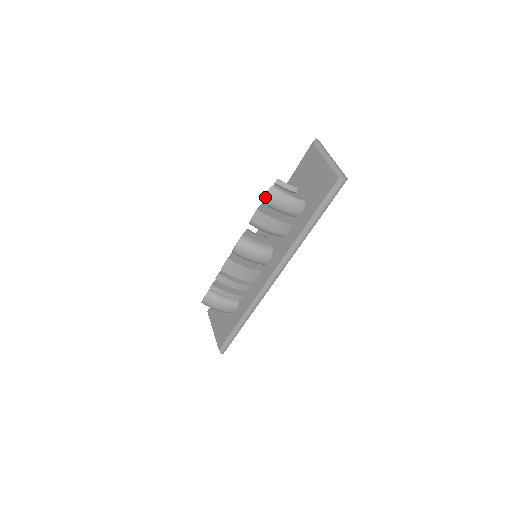
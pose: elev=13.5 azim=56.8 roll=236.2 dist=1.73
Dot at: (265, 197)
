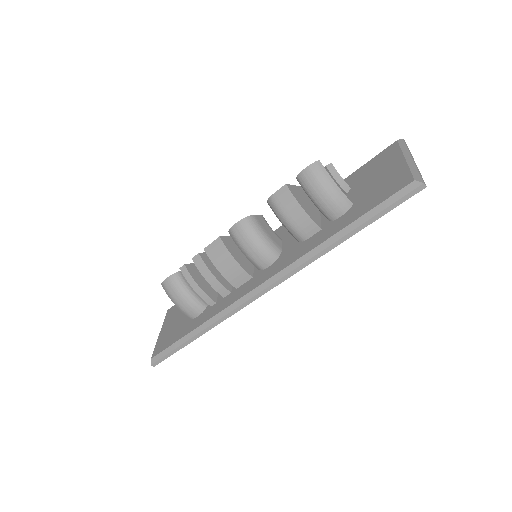
Dot at: (304, 170)
